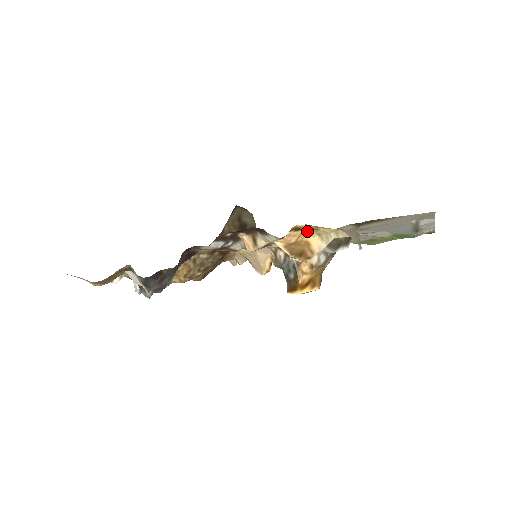
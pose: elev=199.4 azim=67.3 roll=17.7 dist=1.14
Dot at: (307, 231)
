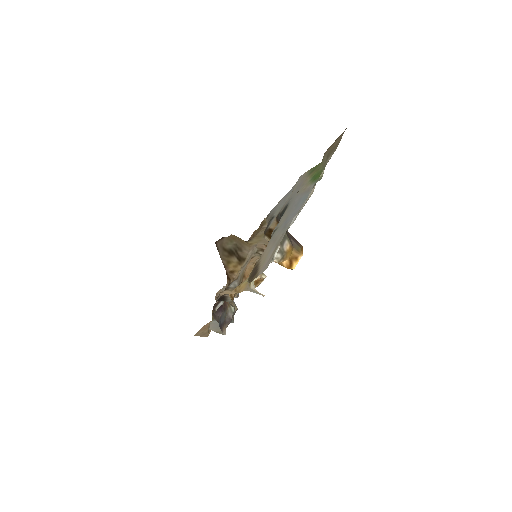
Dot at: occluded
